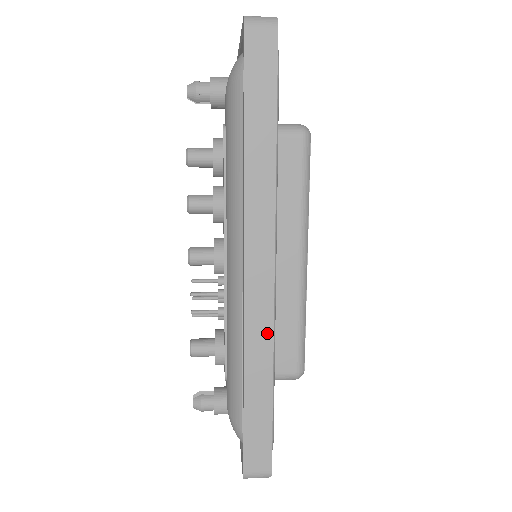
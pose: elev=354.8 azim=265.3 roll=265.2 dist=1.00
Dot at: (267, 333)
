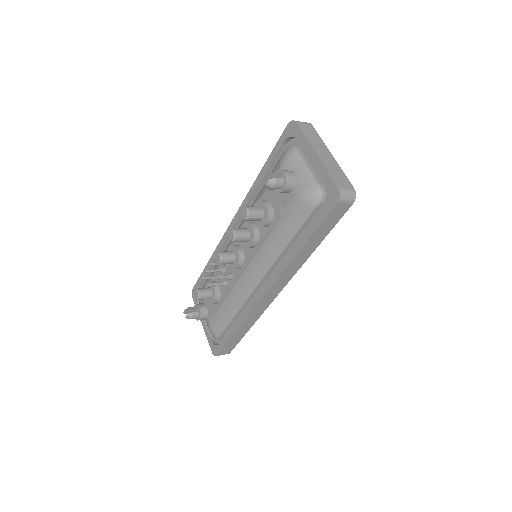
Dot at: (260, 314)
